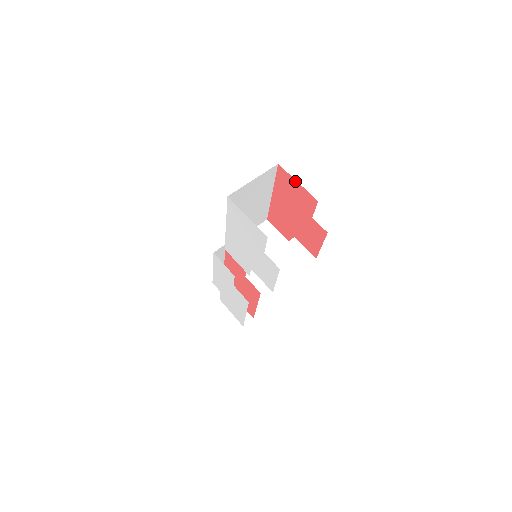
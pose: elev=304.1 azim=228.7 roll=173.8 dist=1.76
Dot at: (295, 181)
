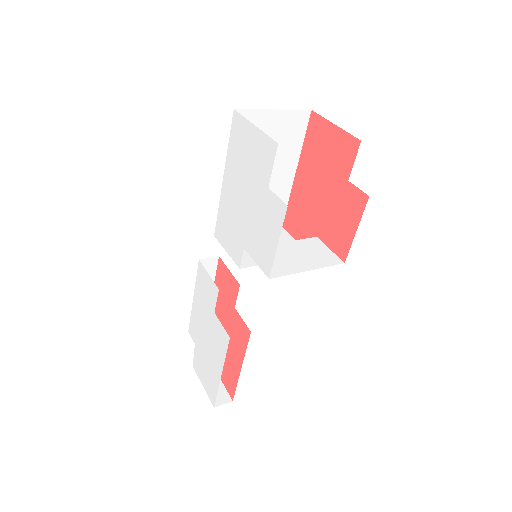
Dot at: (331, 125)
